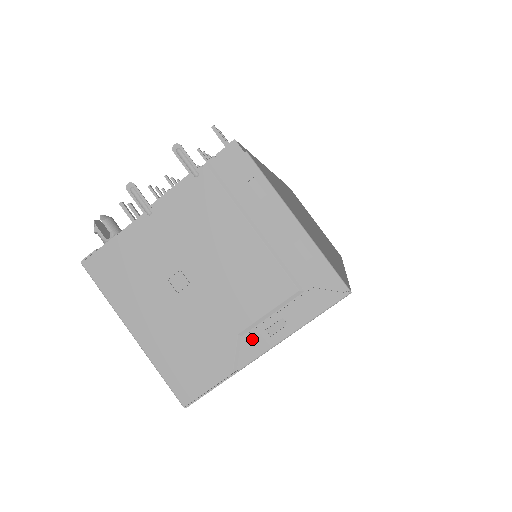
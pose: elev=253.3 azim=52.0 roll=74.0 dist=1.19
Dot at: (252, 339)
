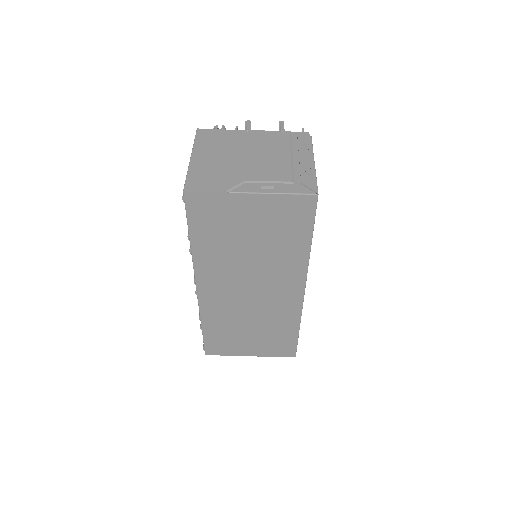
Dot at: (250, 185)
